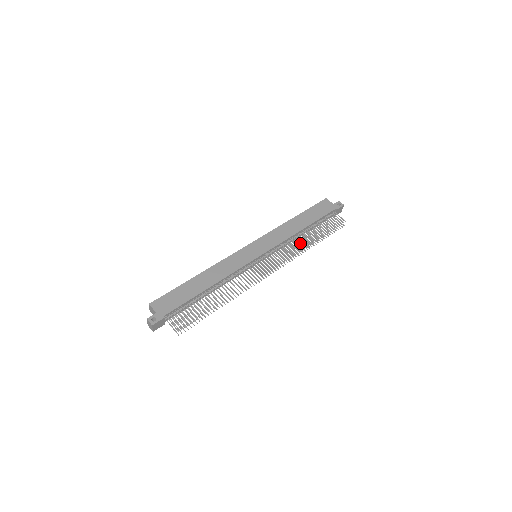
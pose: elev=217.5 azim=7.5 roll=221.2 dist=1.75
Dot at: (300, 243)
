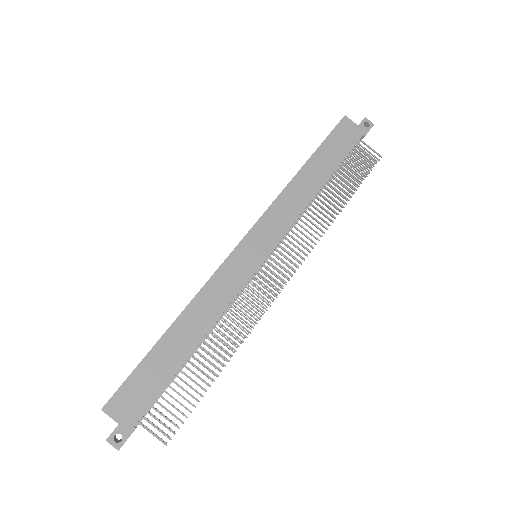
Dot at: (318, 211)
